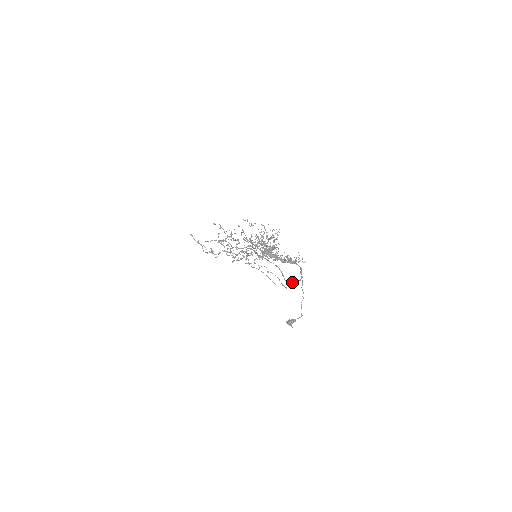
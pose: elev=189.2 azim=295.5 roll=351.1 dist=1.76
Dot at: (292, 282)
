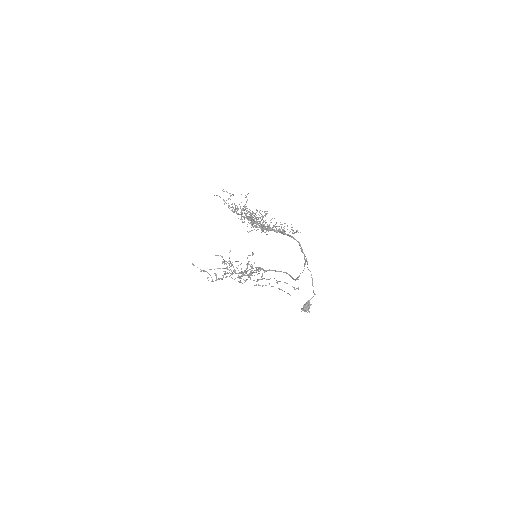
Dot at: (300, 273)
